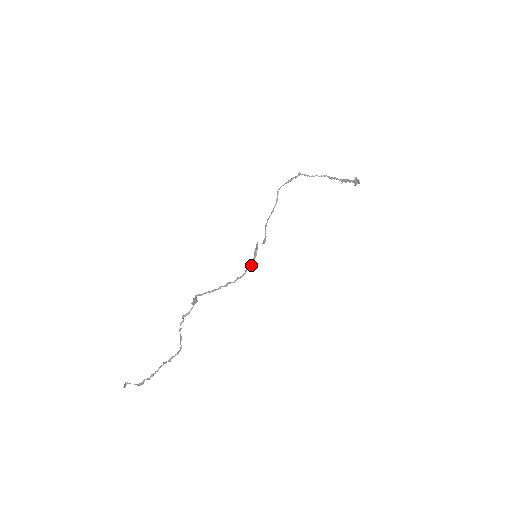
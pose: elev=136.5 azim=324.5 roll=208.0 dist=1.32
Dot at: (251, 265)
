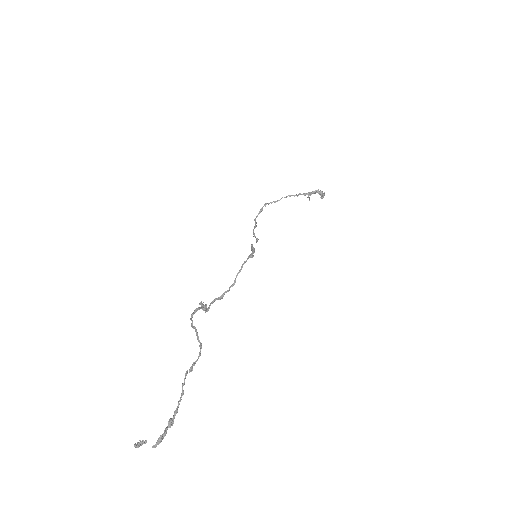
Dot at: (252, 254)
